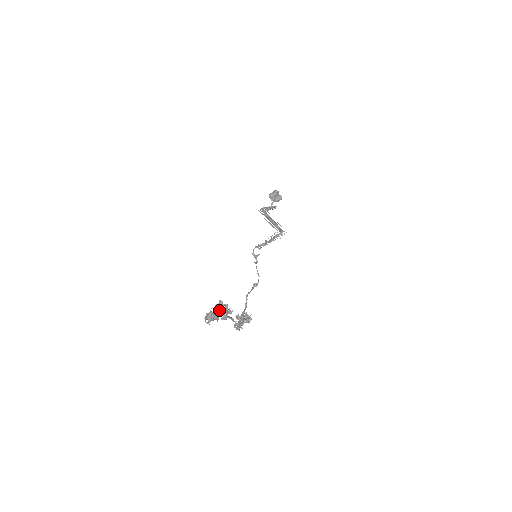
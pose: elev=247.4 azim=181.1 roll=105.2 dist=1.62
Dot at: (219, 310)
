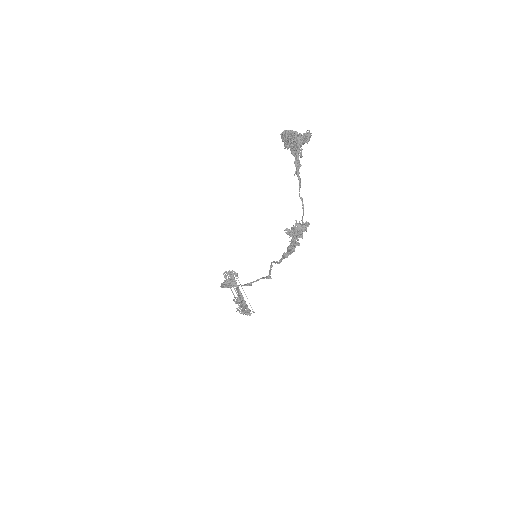
Dot at: (295, 132)
